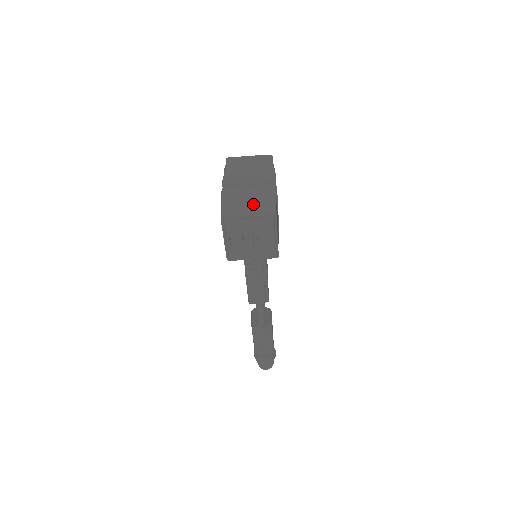
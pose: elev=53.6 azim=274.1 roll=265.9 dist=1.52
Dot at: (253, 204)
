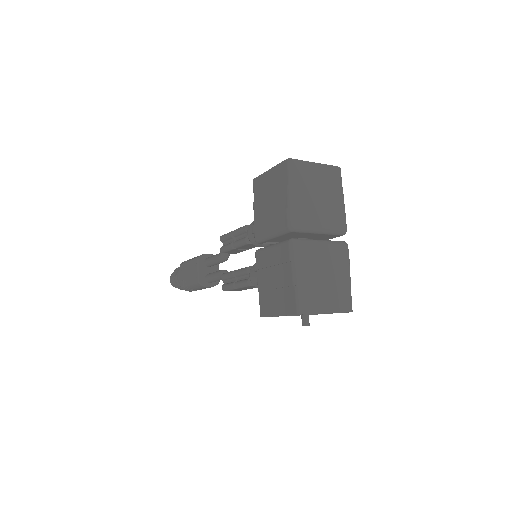
Dot at: (330, 289)
